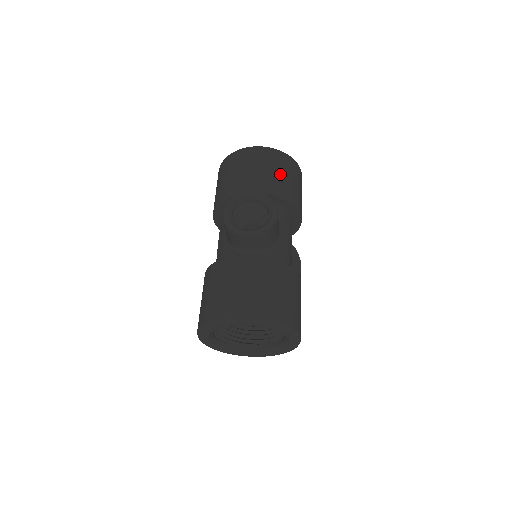
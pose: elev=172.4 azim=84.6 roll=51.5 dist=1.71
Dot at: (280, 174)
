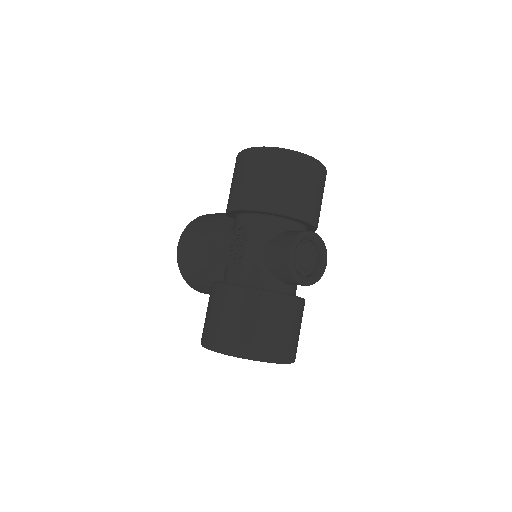
Dot at: (321, 199)
